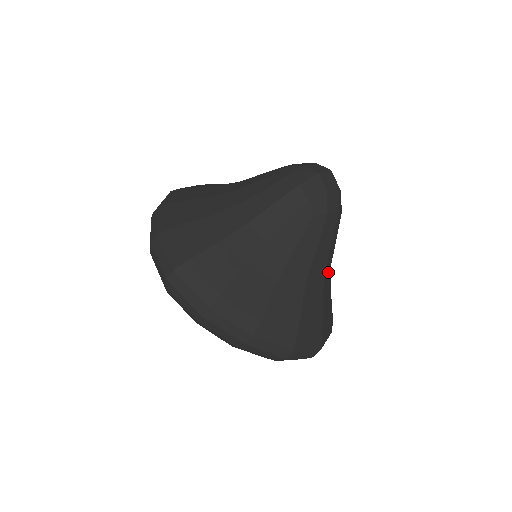
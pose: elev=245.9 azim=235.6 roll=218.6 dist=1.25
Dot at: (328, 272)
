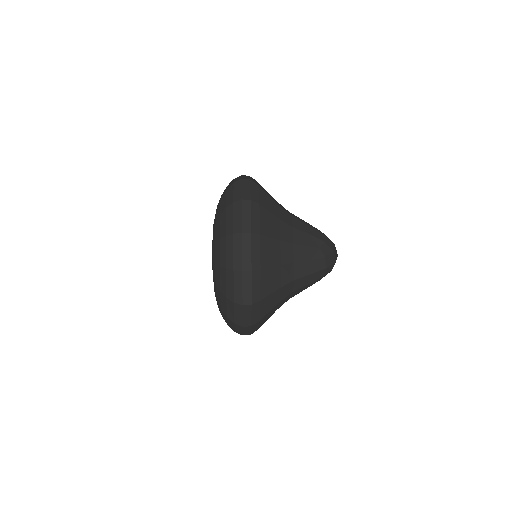
Dot at: (290, 289)
